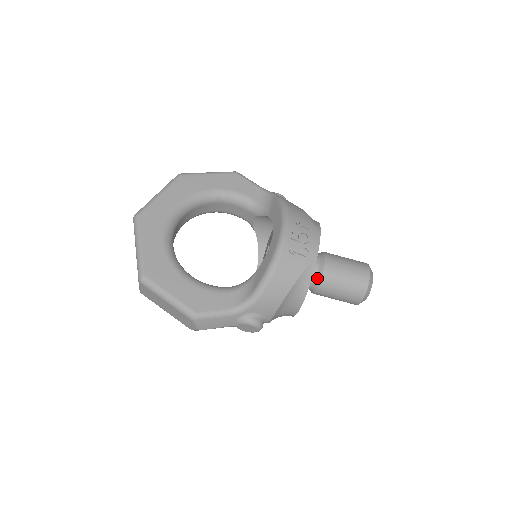
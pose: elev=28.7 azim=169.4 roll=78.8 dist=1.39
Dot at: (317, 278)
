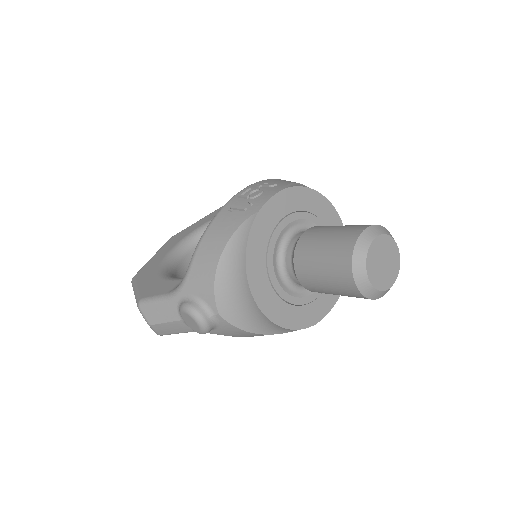
Dot at: (292, 255)
